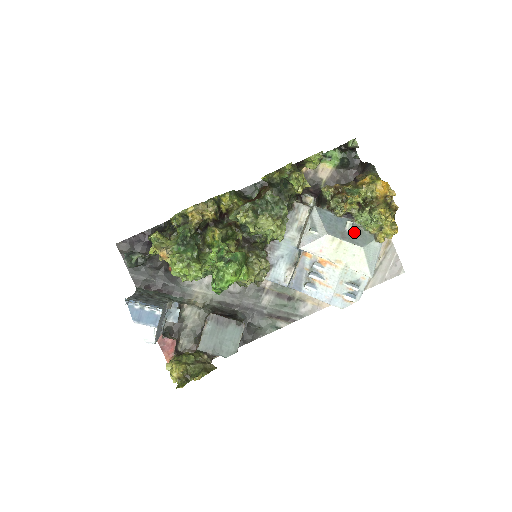
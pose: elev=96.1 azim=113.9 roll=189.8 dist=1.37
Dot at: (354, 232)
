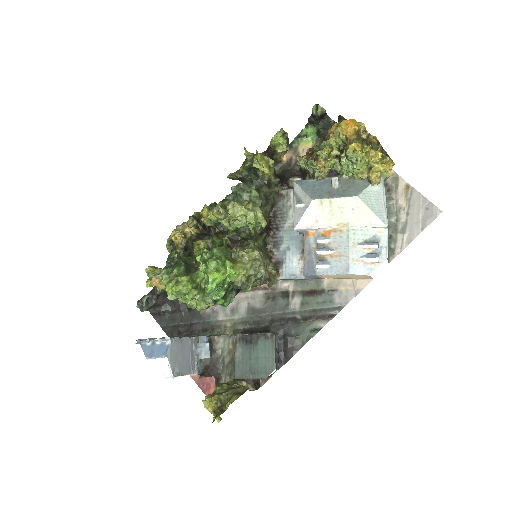
Dot at: (343, 186)
